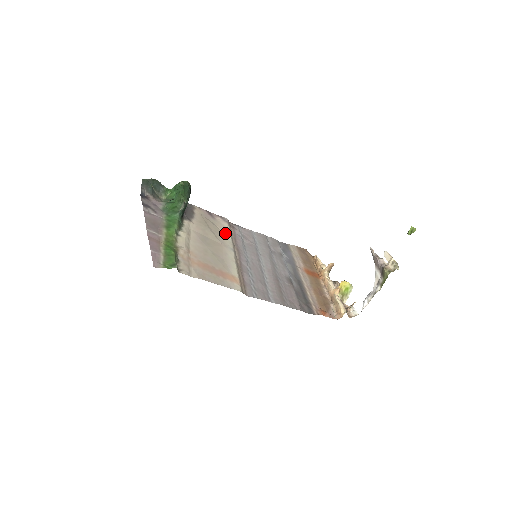
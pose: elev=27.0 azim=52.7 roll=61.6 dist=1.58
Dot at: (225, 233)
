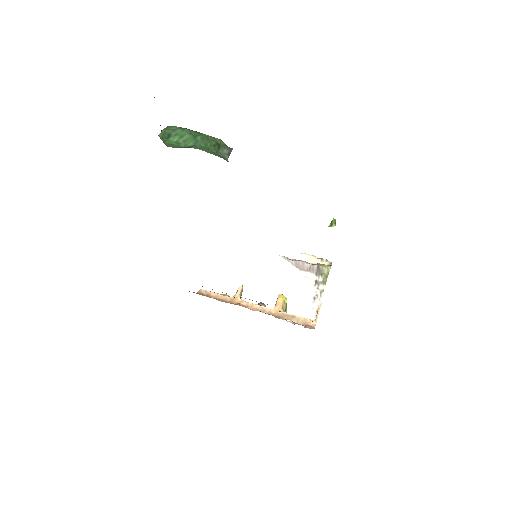
Dot at: occluded
